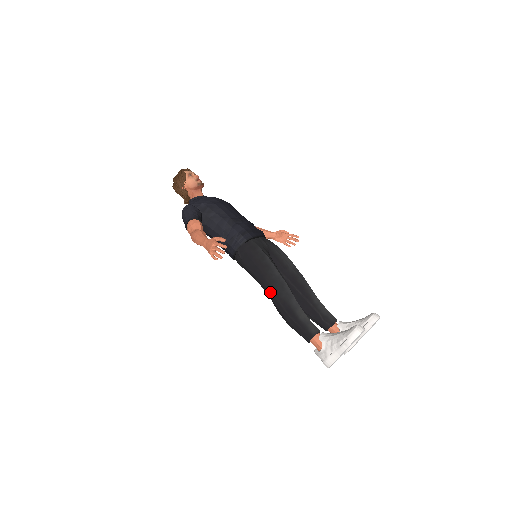
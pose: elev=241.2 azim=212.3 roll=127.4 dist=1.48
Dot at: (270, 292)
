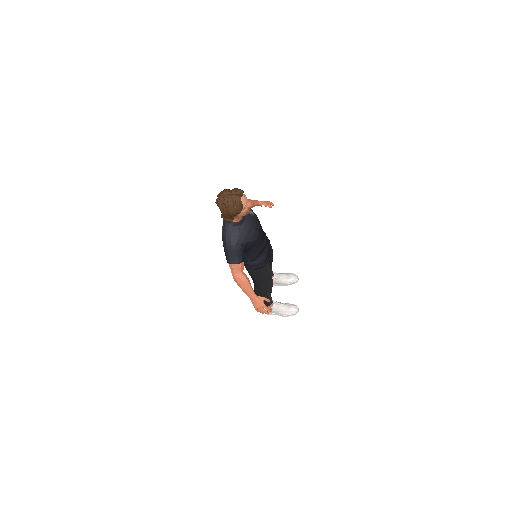
Dot at: (260, 290)
